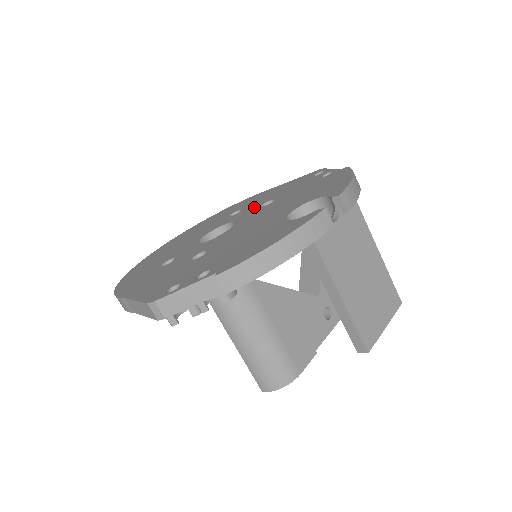
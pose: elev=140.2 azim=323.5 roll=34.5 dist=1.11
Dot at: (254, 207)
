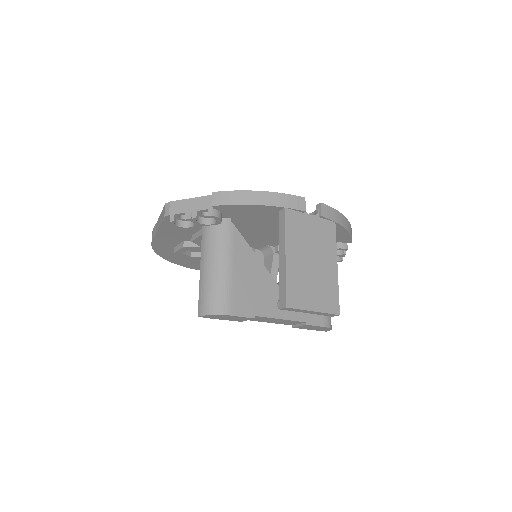
Dot at: occluded
